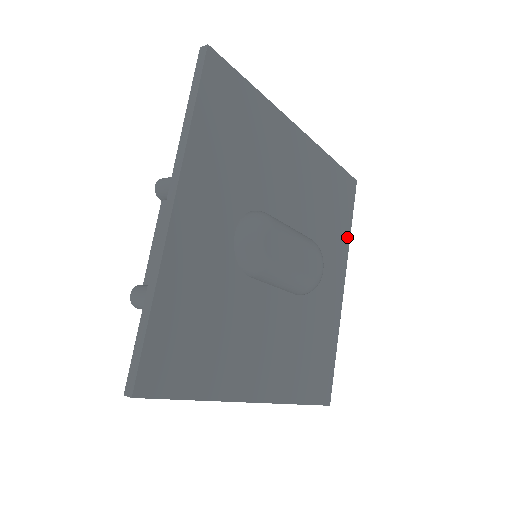
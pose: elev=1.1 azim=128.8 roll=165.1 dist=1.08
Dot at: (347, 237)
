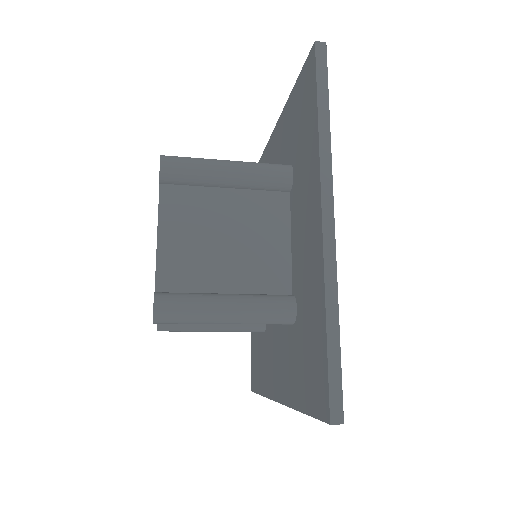
Dot at: occluded
